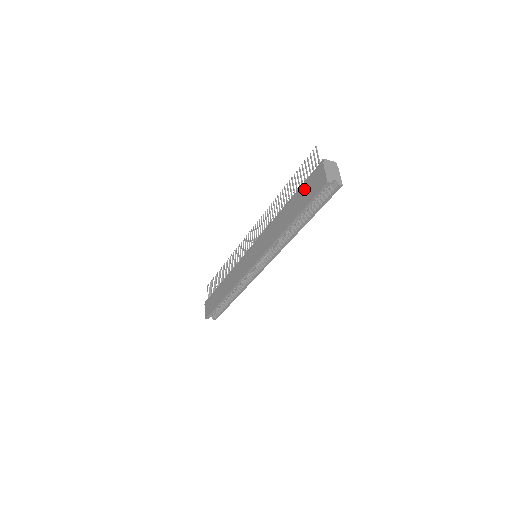
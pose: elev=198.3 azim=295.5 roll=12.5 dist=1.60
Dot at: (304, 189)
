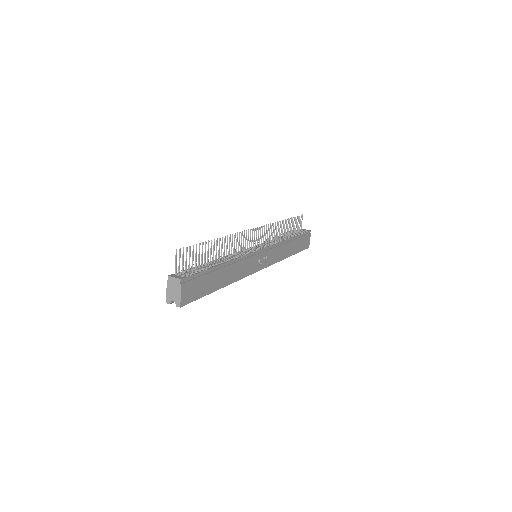
Dot at: occluded
